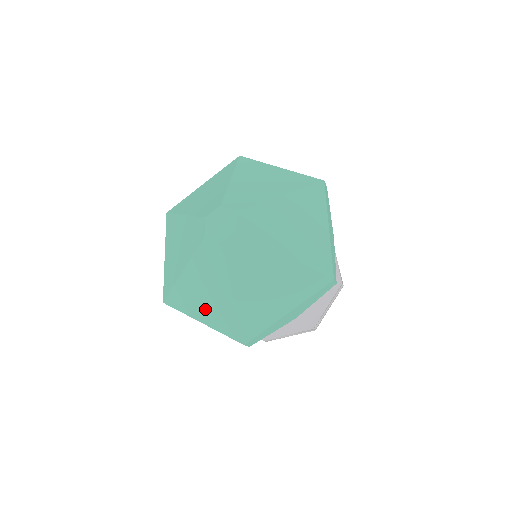
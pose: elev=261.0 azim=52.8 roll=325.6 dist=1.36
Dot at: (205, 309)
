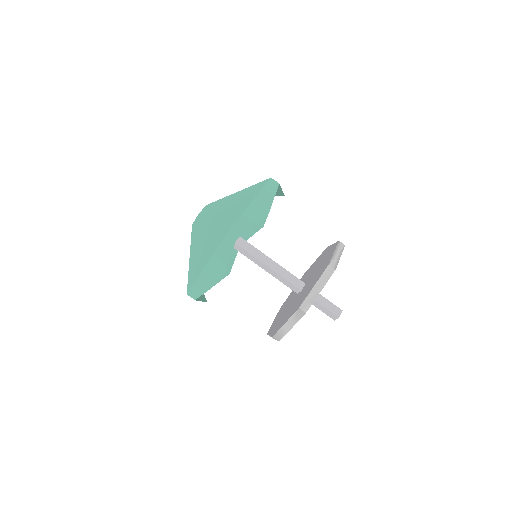
Dot at: (204, 255)
